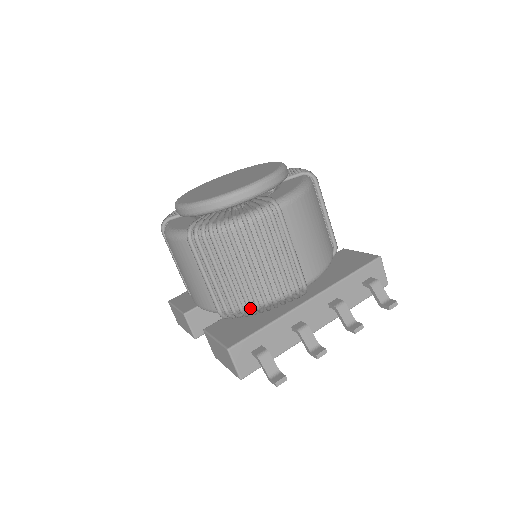
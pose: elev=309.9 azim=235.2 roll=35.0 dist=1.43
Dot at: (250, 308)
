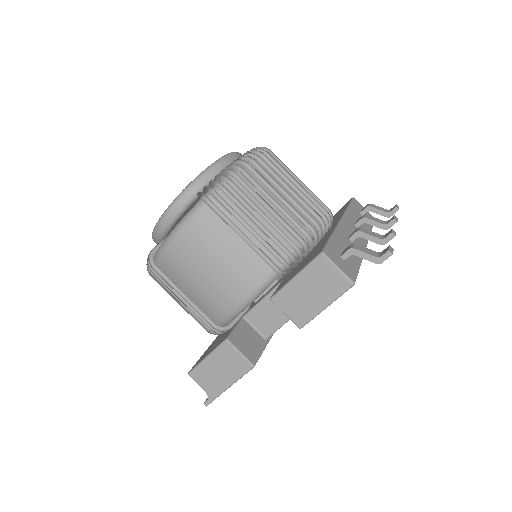
Dot at: (301, 244)
